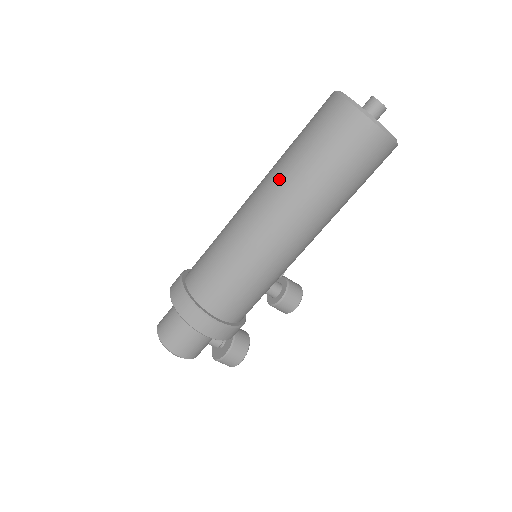
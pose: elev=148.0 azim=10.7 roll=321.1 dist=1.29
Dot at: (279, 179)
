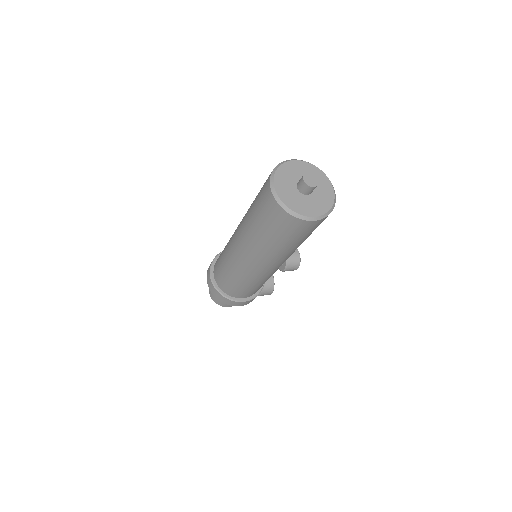
Dot at: (249, 241)
